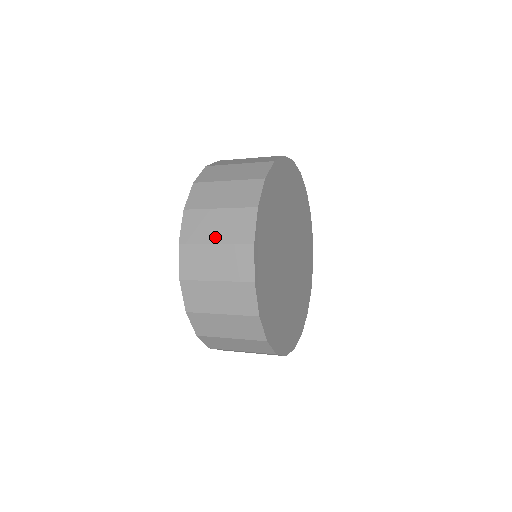
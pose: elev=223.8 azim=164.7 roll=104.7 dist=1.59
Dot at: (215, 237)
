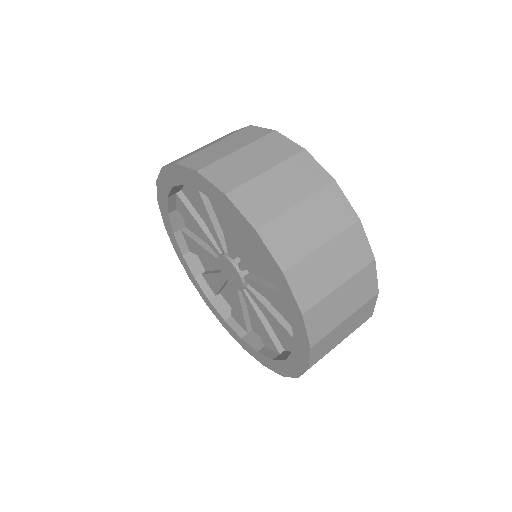
Dot at: (337, 279)
